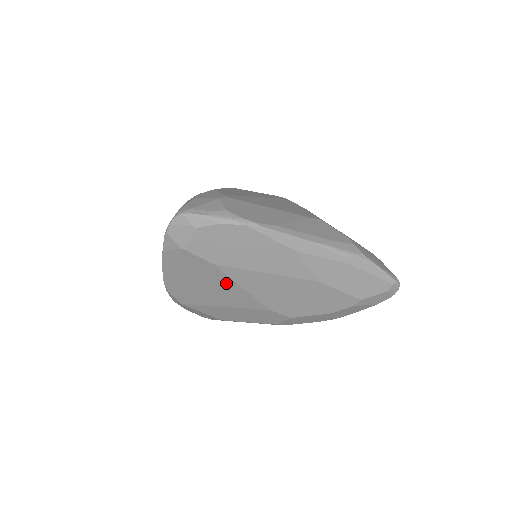
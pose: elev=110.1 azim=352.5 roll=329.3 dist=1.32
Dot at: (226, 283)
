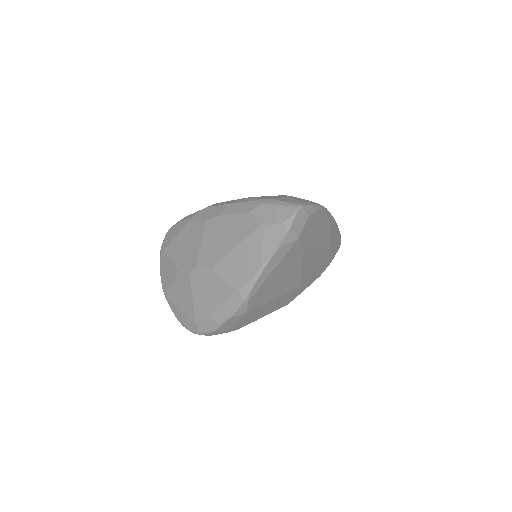
Dot at: (296, 268)
